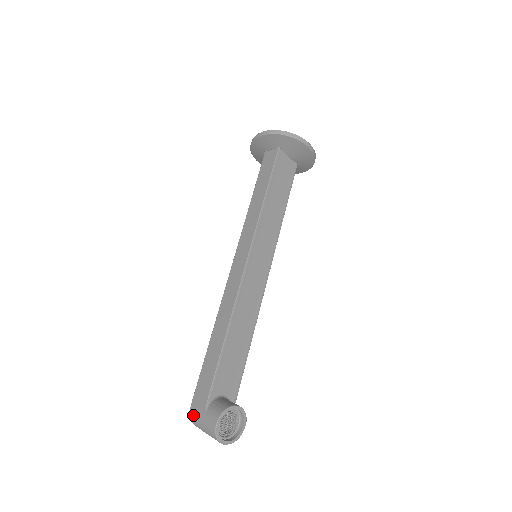
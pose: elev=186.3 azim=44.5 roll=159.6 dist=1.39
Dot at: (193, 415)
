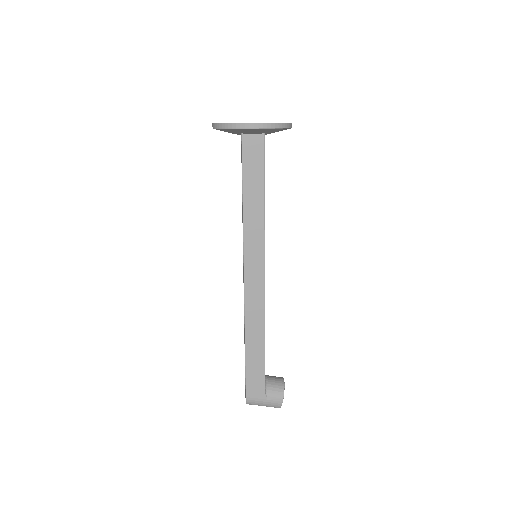
Dot at: (251, 402)
